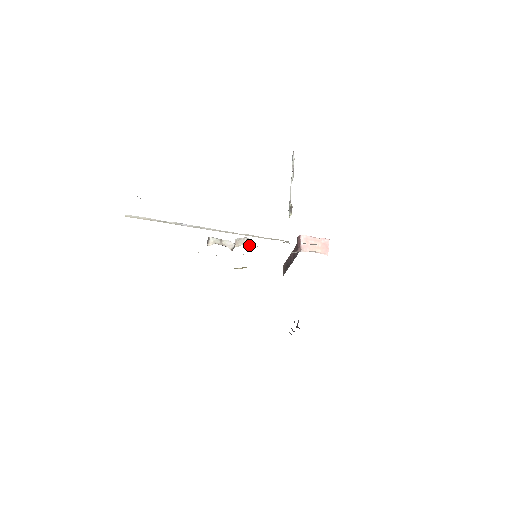
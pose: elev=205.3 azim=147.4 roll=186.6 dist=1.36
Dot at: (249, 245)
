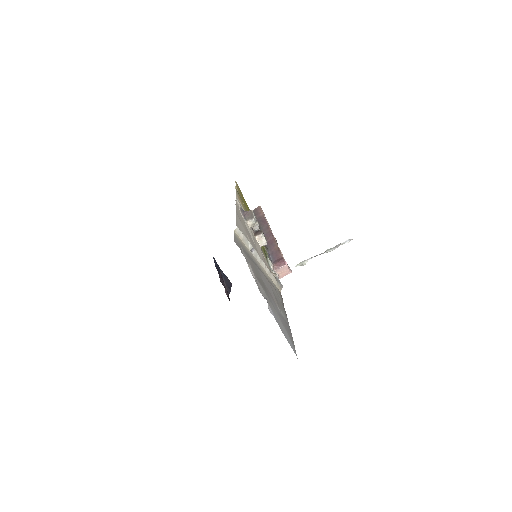
Dot at: (262, 245)
